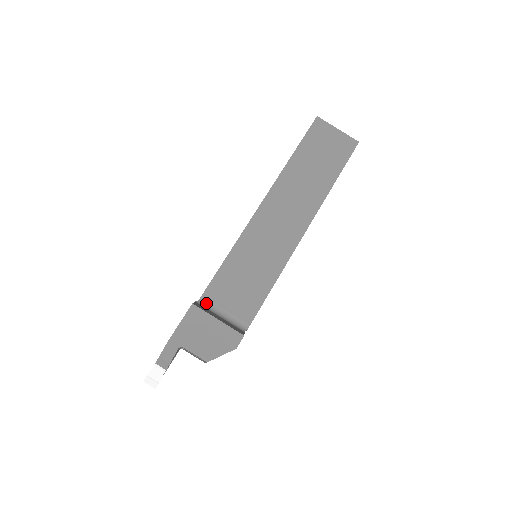
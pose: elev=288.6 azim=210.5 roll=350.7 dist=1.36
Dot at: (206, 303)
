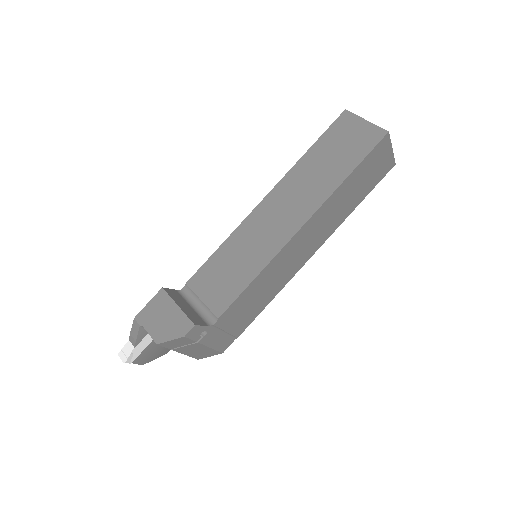
Dot at: (186, 293)
